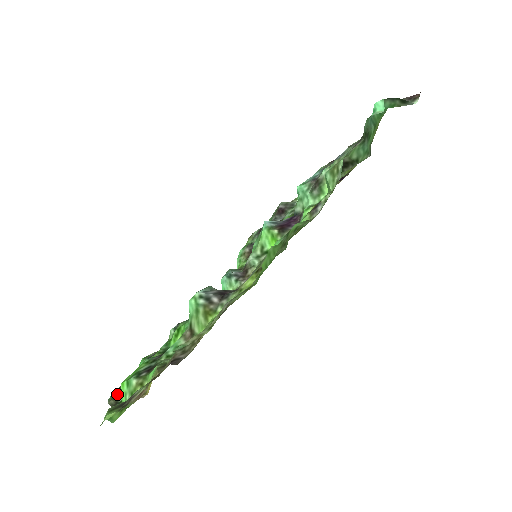
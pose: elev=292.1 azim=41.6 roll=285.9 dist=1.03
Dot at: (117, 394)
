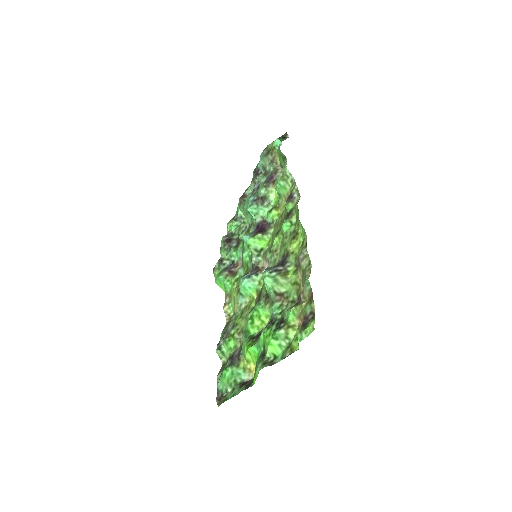
Dot at: (263, 362)
